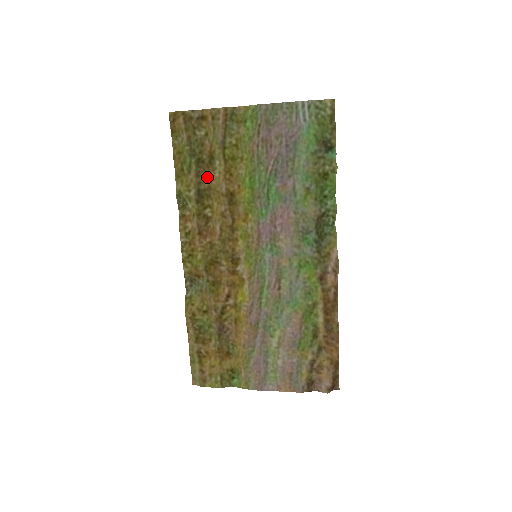
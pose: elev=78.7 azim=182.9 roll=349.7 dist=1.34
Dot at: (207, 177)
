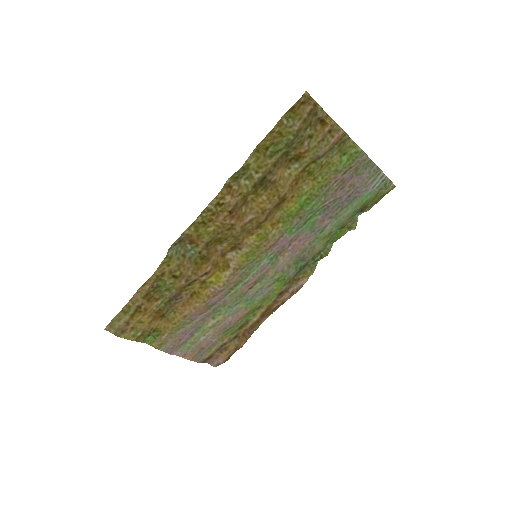
Dot at: (279, 171)
